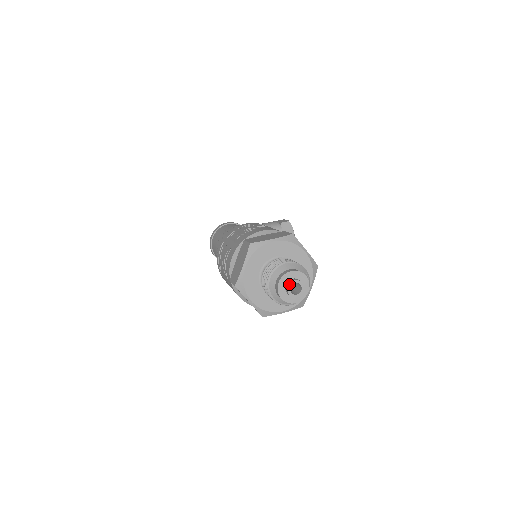
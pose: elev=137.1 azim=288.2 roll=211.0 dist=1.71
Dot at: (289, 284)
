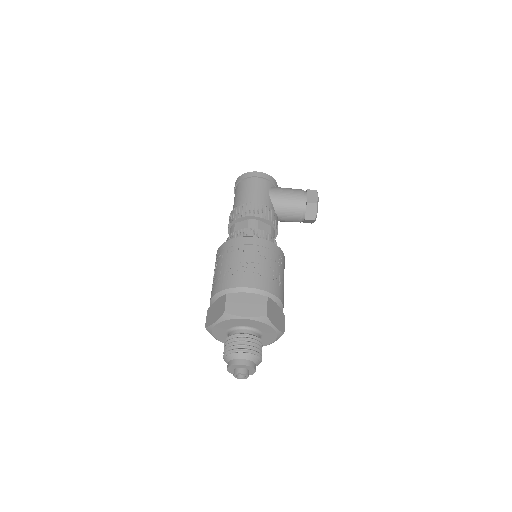
Dot at: (236, 374)
